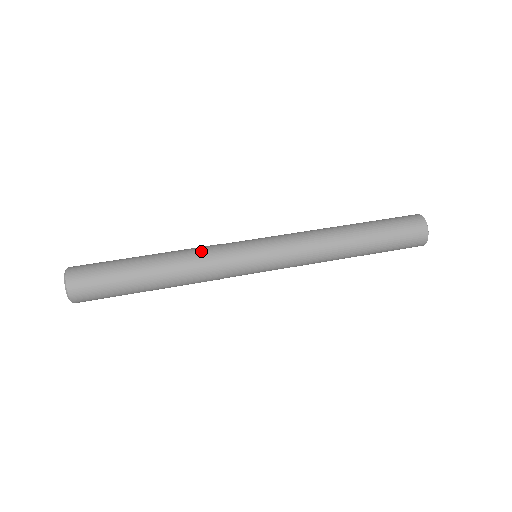
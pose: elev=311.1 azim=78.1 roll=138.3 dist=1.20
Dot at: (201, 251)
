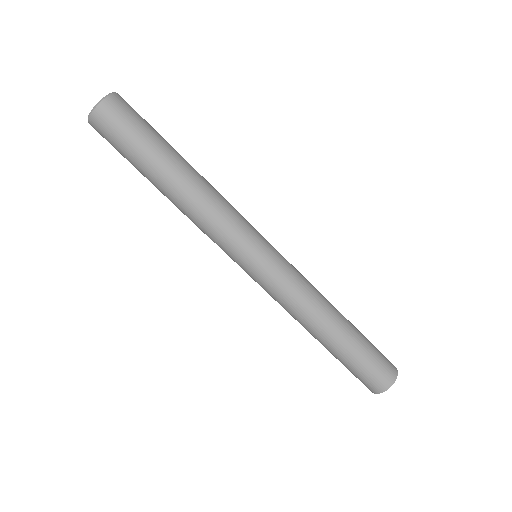
Dot at: (204, 226)
